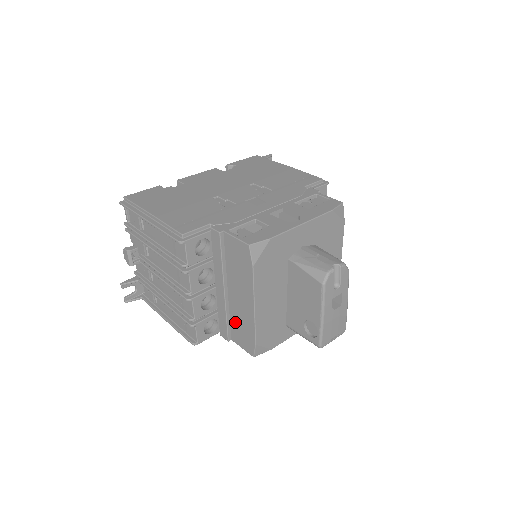
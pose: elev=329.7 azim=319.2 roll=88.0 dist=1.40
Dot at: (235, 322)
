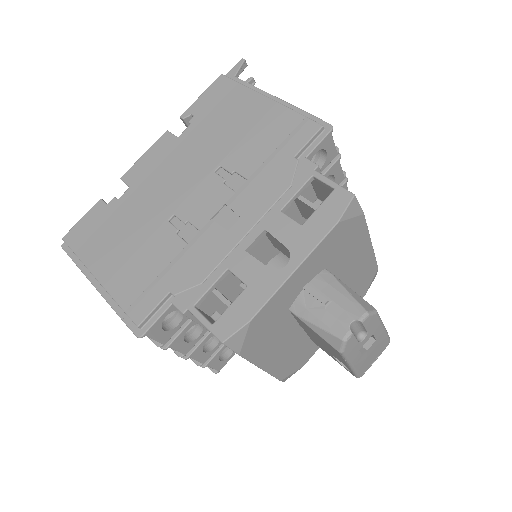
Dot at: occluded
